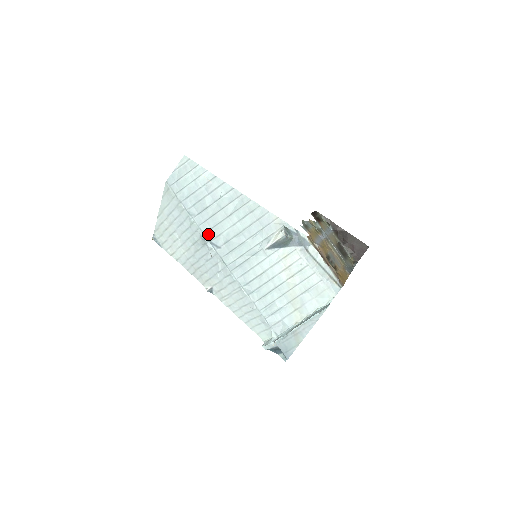
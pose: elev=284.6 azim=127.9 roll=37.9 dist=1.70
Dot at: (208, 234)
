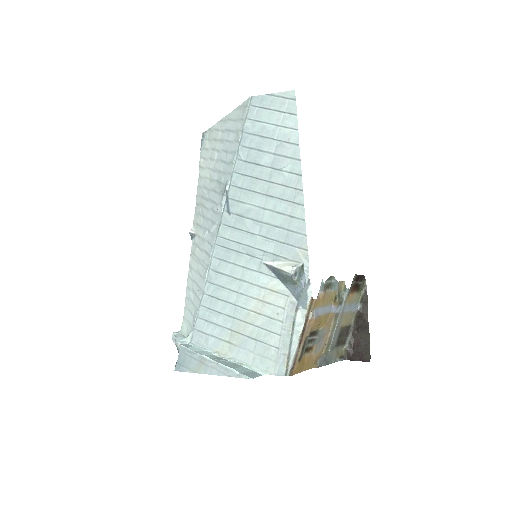
Dot at: (233, 189)
